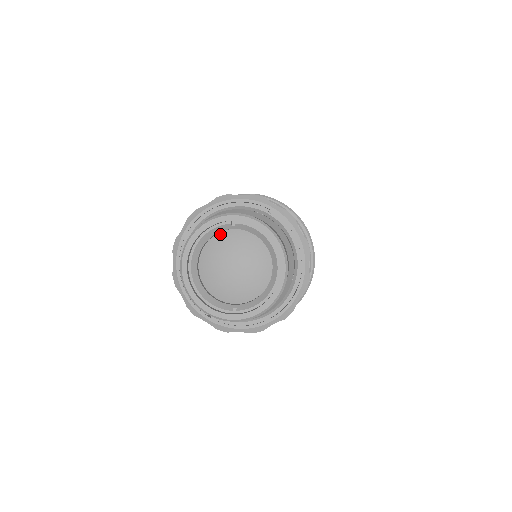
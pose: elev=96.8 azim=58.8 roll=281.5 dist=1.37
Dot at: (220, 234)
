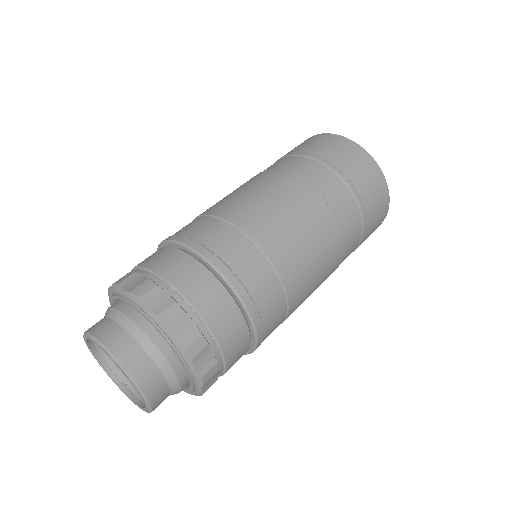
Dot at: occluded
